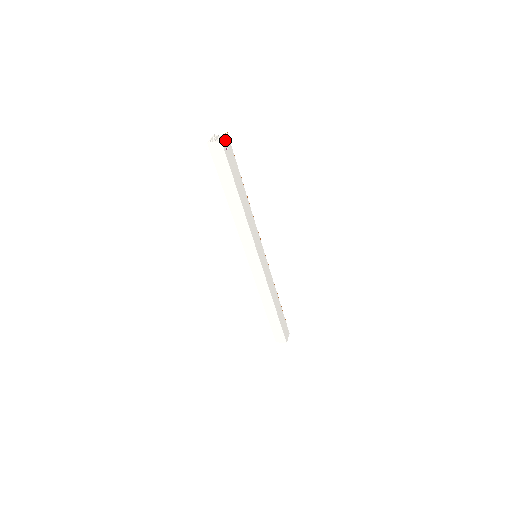
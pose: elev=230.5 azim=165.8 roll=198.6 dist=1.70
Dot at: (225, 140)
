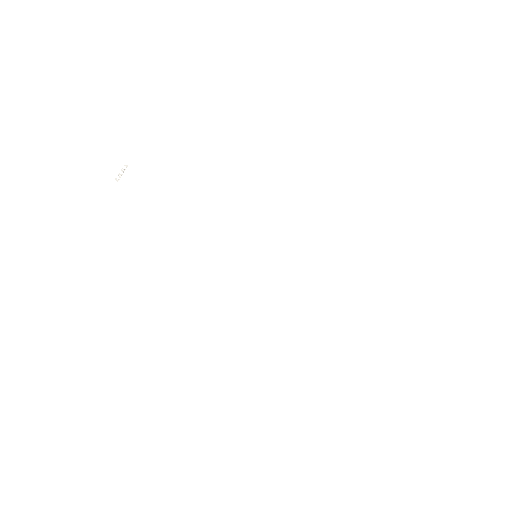
Dot at: occluded
